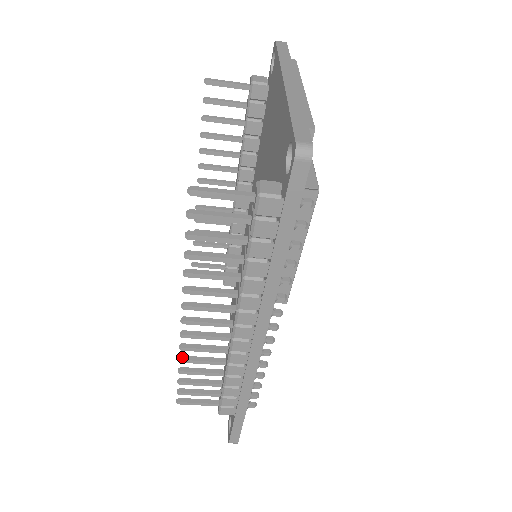
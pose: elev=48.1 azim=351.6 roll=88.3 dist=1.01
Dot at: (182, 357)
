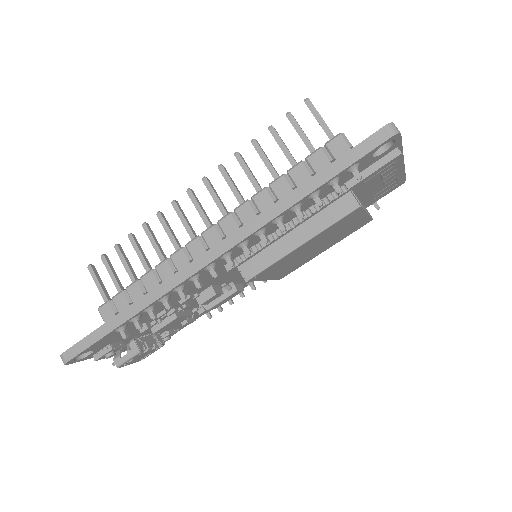
Dot at: (148, 224)
